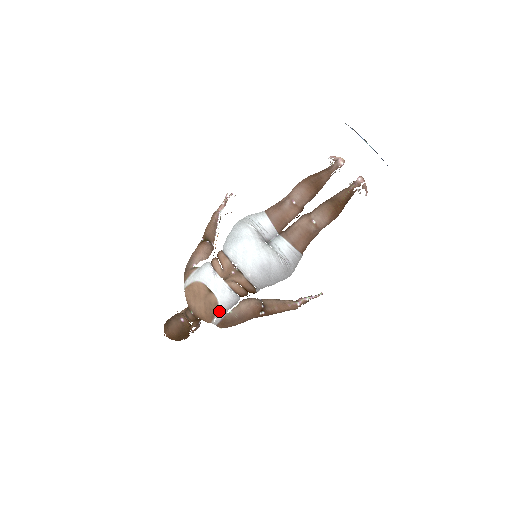
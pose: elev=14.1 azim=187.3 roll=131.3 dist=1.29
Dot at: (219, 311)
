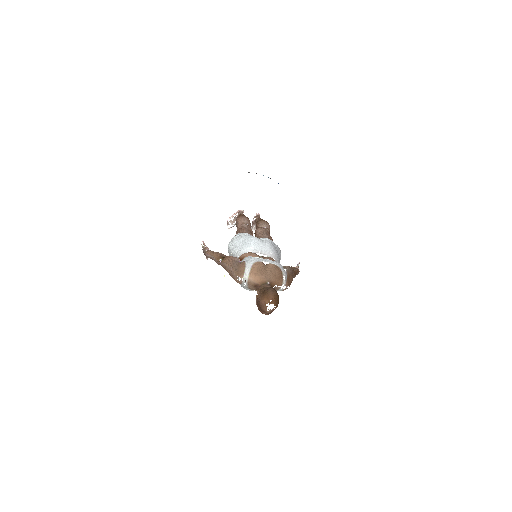
Dot at: (282, 270)
